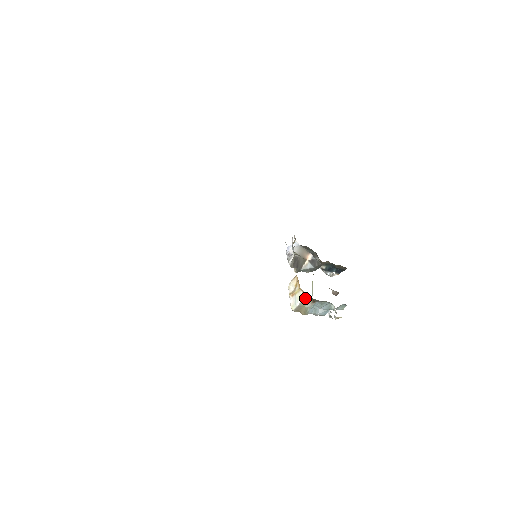
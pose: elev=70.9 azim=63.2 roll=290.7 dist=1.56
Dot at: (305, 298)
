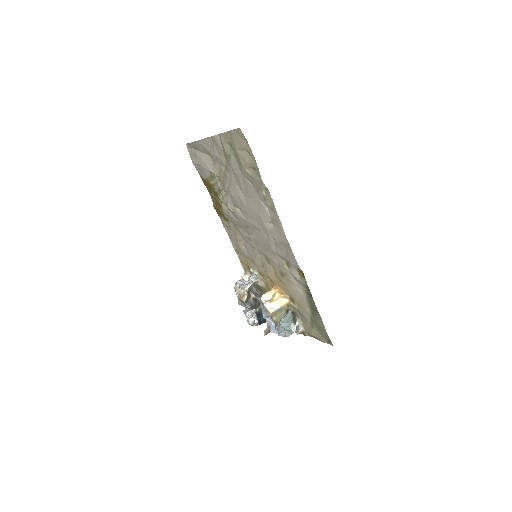
Dot at: (284, 305)
